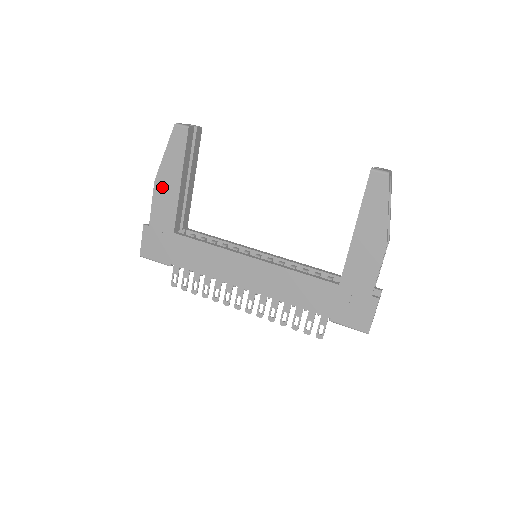
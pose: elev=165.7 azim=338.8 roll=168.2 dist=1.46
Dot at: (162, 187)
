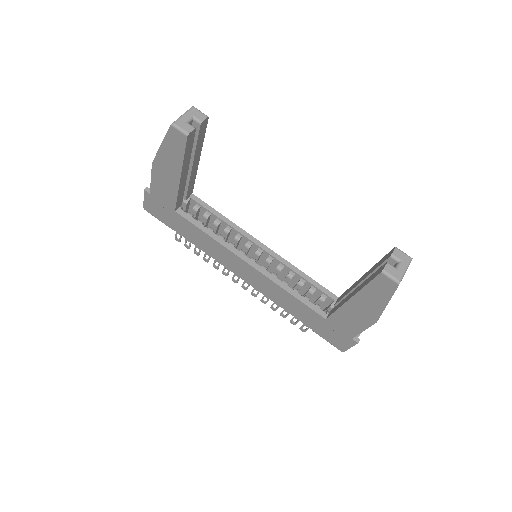
Dot at: (161, 172)
